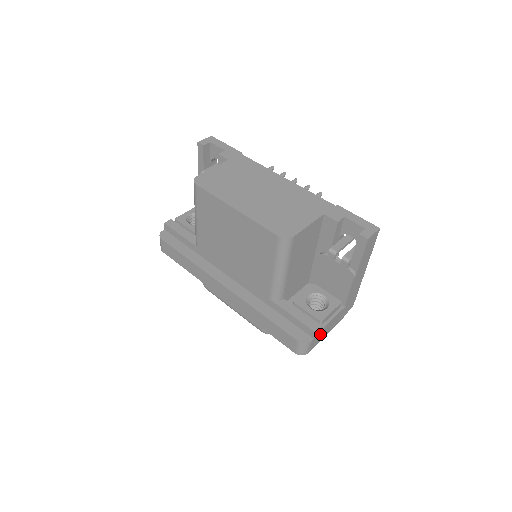
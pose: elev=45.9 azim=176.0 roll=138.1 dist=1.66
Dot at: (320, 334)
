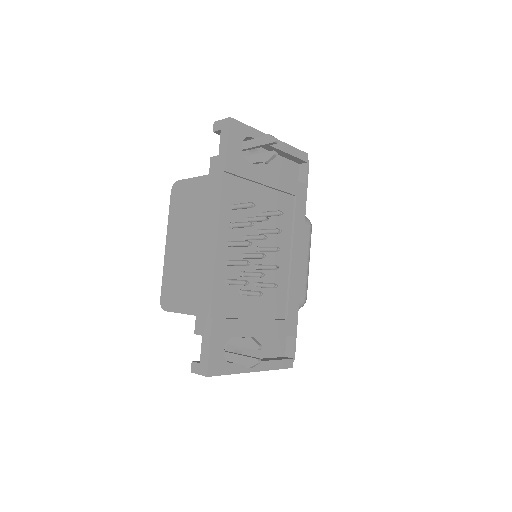
Dot at: occluded
